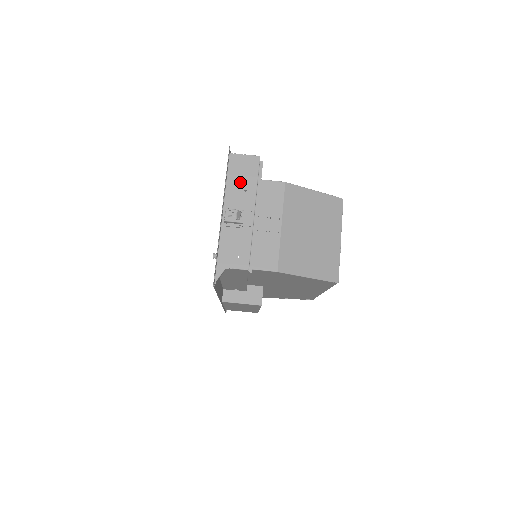
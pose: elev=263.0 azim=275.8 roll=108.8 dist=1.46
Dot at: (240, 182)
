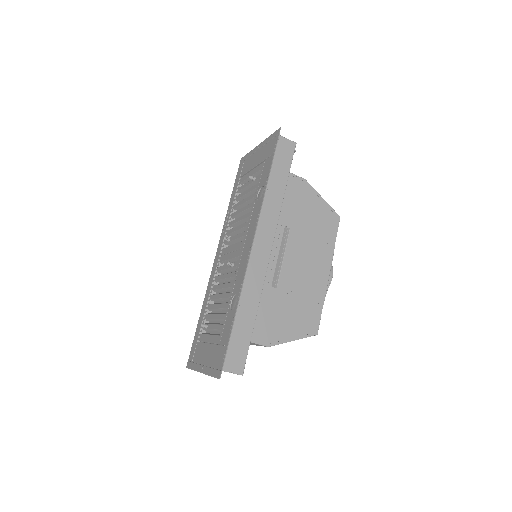
Dot at: occluded
